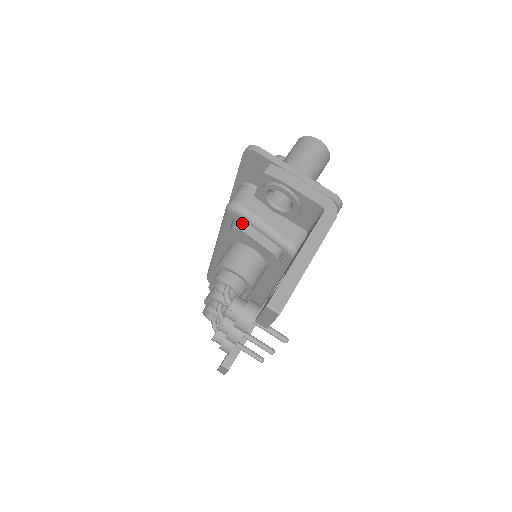
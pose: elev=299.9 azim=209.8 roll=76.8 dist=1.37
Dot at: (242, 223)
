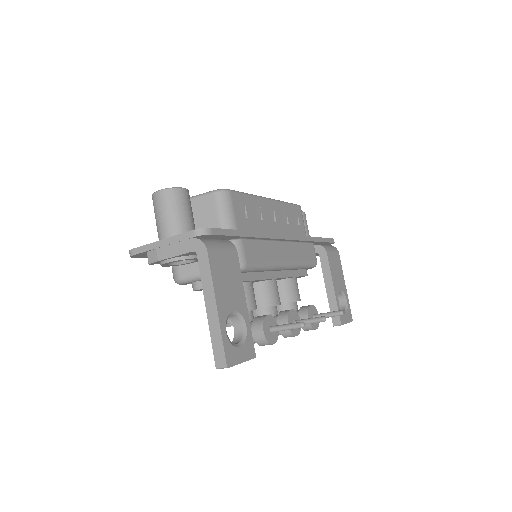
Dot at: (193, 284)
